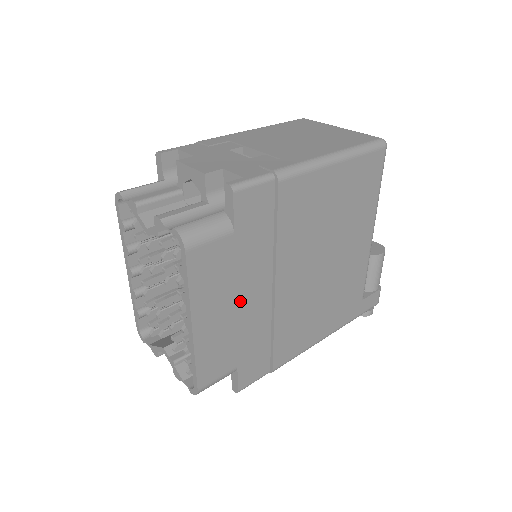
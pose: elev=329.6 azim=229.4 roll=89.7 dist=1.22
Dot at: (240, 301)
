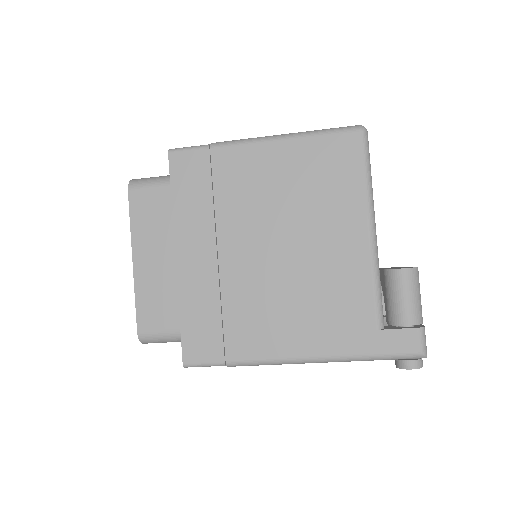
Dot at: (180, 254)
